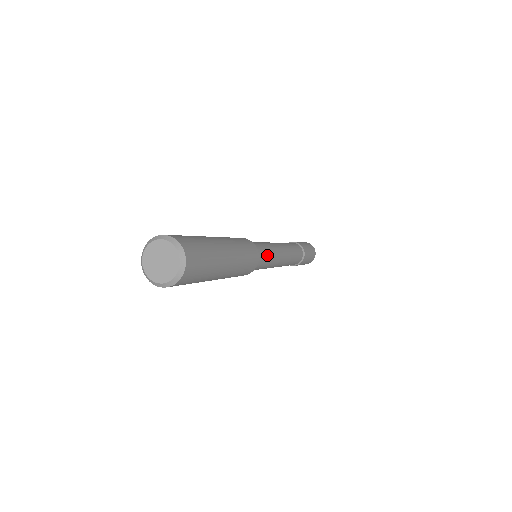
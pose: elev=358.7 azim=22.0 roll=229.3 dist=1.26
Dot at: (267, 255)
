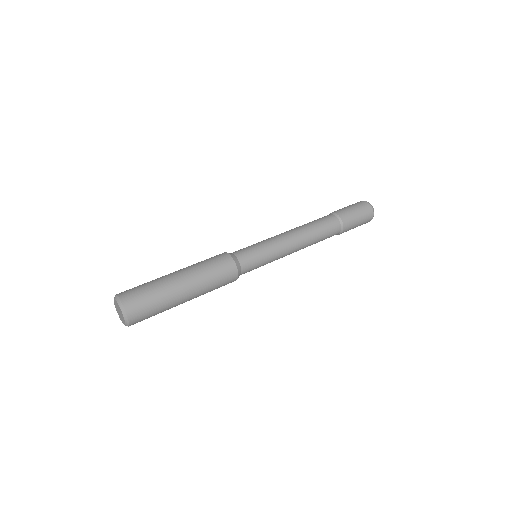
Dot at: (258, 267)
